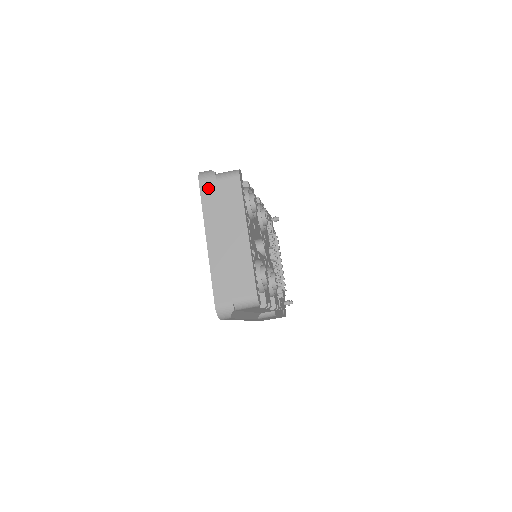
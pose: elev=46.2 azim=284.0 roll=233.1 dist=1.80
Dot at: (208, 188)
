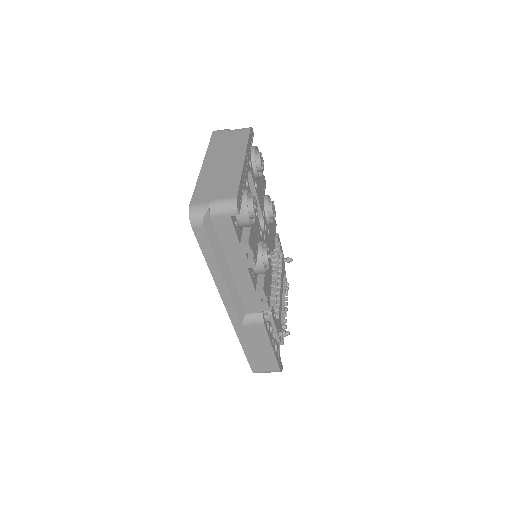
Dot at: (219, 135)
